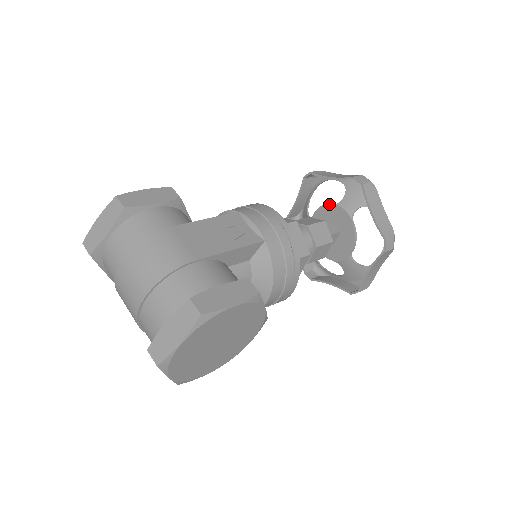
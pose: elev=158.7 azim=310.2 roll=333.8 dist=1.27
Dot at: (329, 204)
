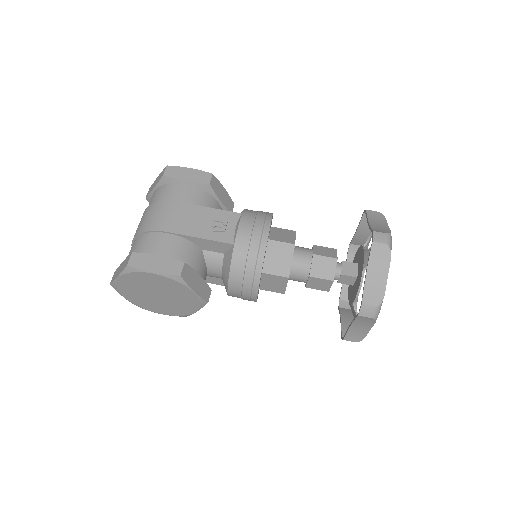
Dot at: (362, 247)
